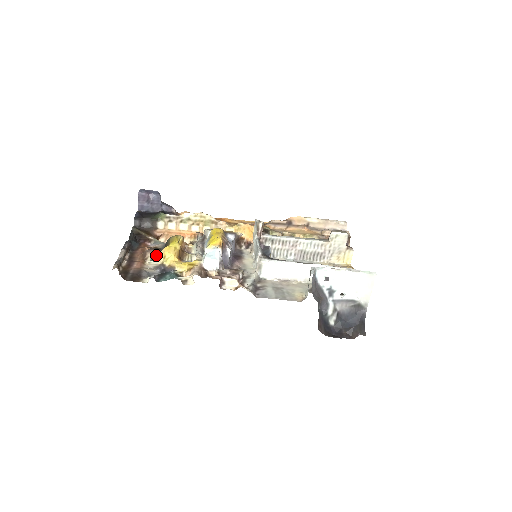
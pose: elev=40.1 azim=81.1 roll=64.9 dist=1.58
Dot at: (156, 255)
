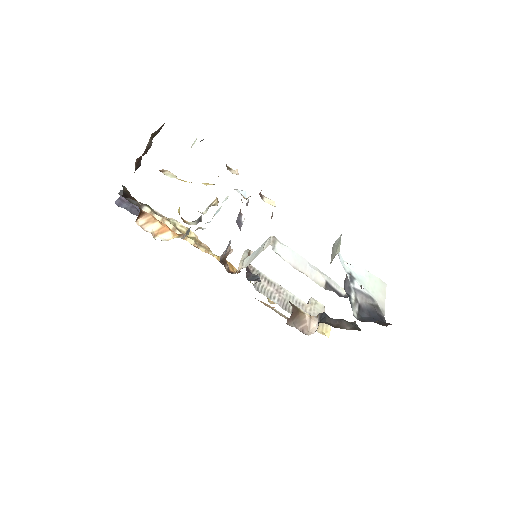
Dot at: (174, 175)
